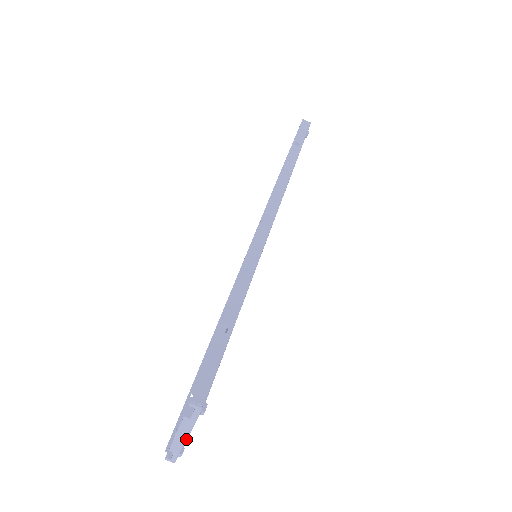
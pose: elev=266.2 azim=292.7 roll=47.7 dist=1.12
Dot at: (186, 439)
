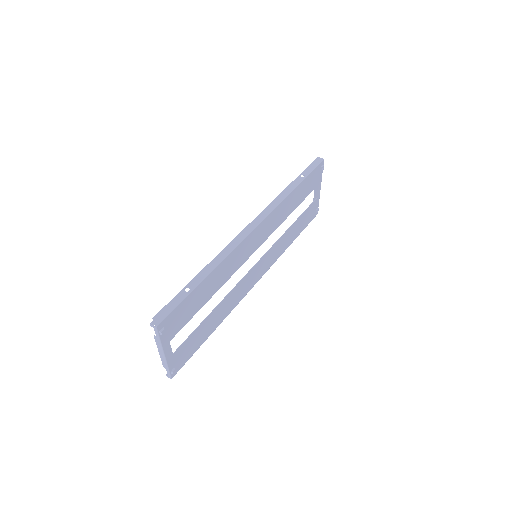
Dot at: (164, 355)
